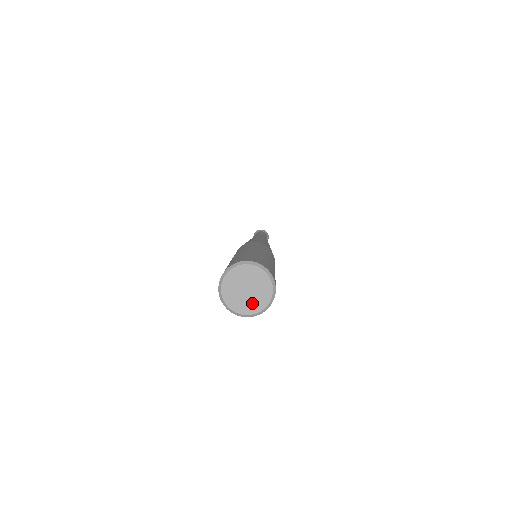
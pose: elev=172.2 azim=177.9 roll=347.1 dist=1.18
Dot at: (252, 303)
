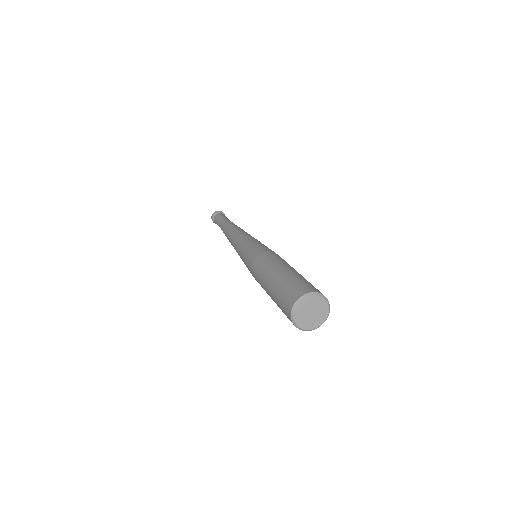
Dot at: (318, 318)
